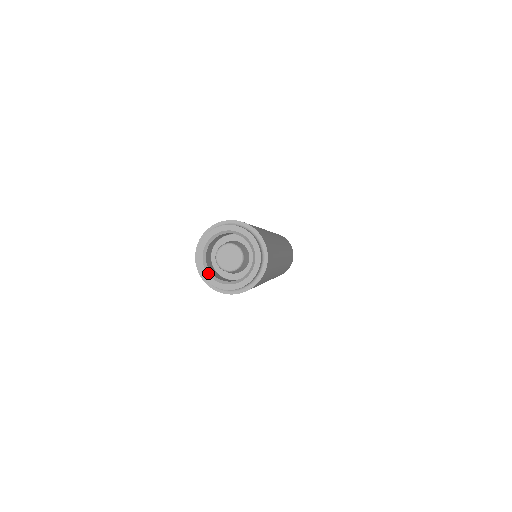
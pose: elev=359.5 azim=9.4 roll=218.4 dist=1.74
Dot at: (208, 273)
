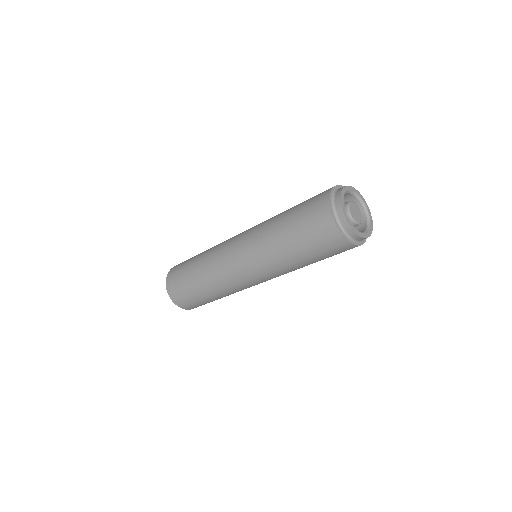
Dot at: (358, 231)
